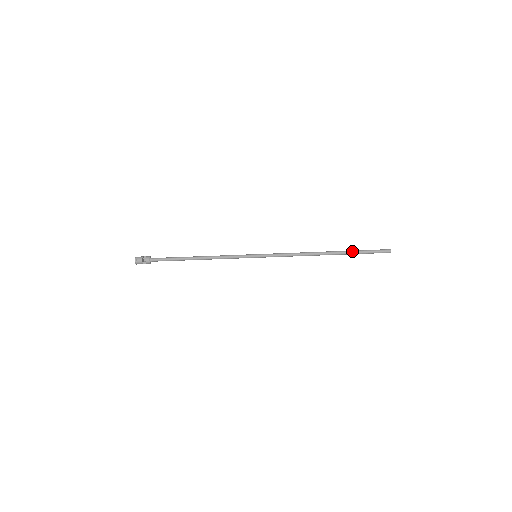
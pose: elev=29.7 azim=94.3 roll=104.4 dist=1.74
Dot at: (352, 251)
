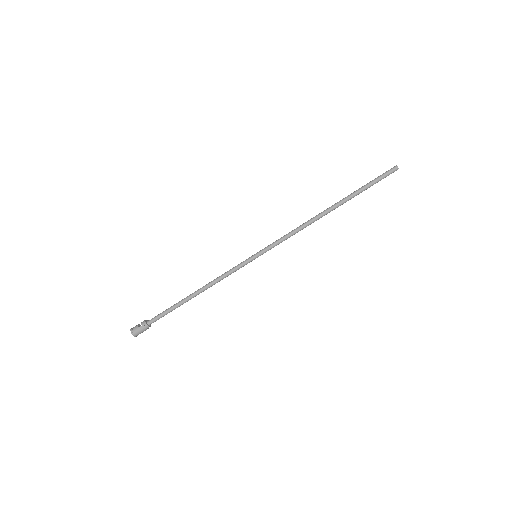
Dot at: (355, 191)
